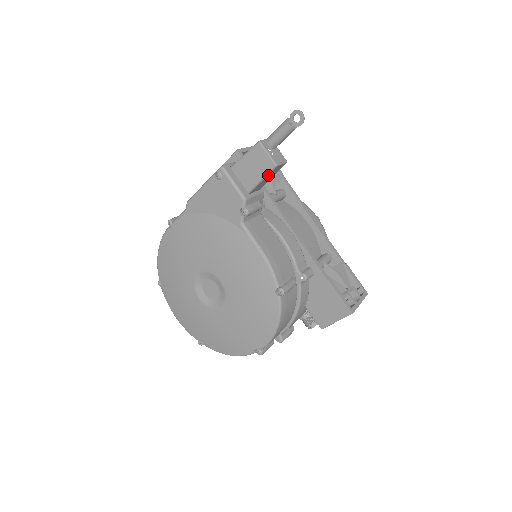
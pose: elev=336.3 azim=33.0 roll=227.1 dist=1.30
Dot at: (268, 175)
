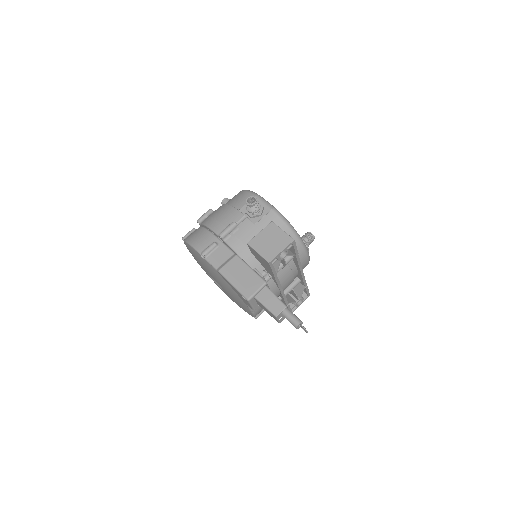
Dot at: occluded
